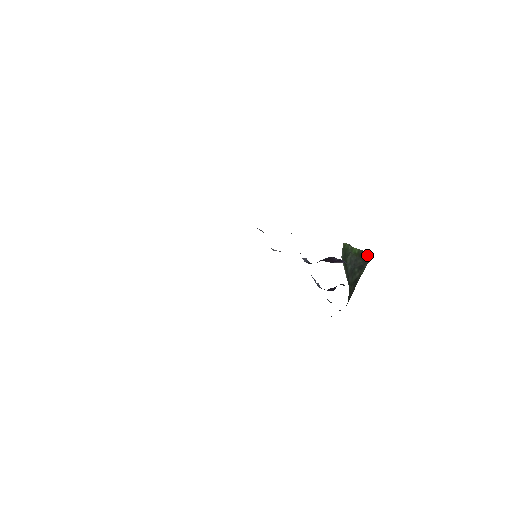
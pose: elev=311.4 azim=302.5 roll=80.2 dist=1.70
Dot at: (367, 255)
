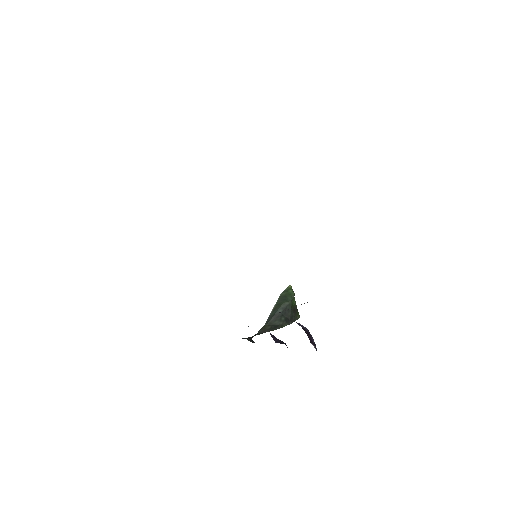
Dot at: (297, 314)
